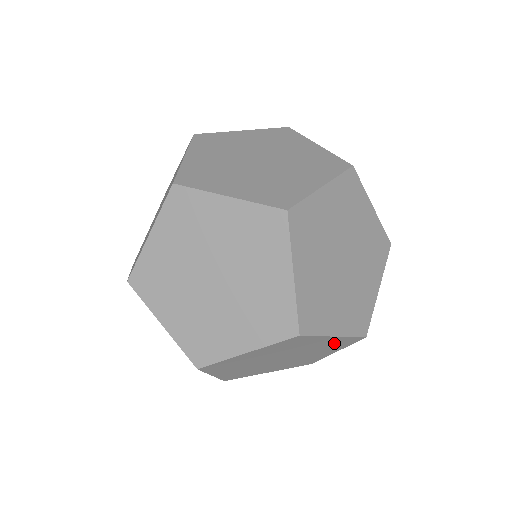
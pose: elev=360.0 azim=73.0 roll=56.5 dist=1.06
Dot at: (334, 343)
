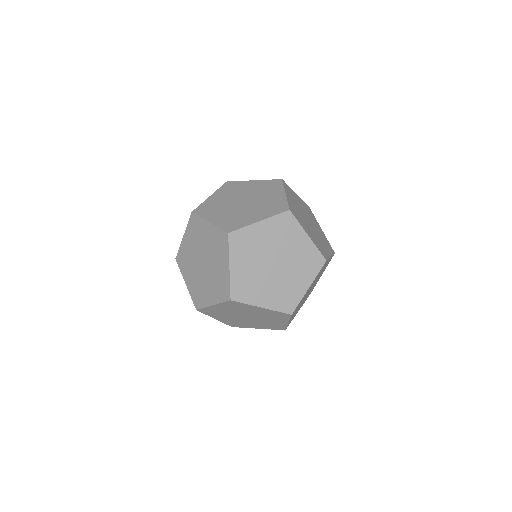
Dot at: (271, 314)
